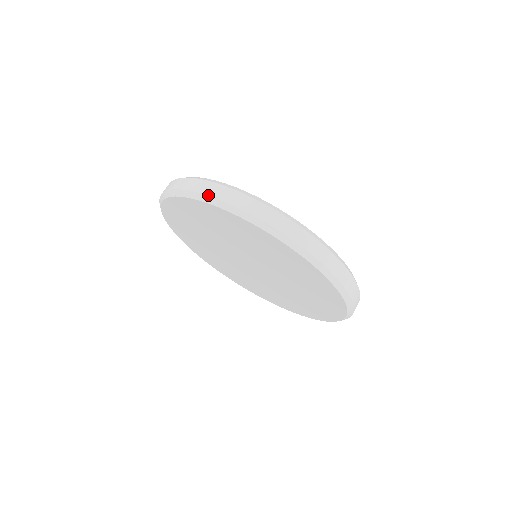
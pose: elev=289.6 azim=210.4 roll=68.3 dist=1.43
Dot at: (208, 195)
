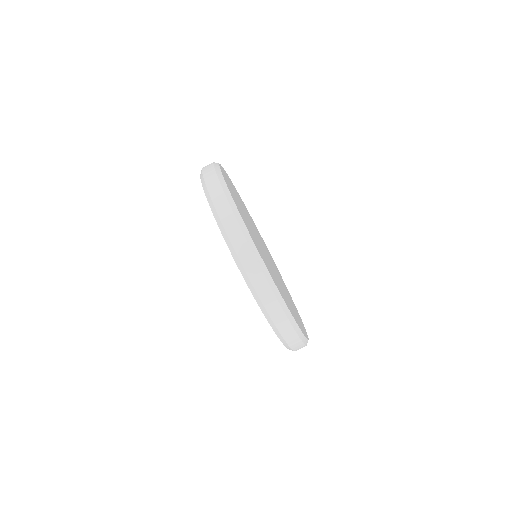
Dot at: (251, 281)
